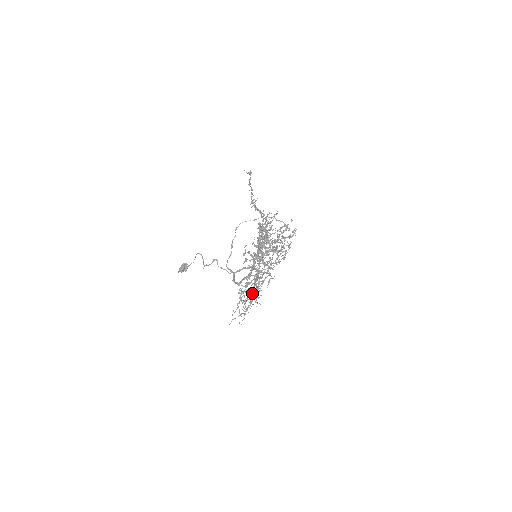
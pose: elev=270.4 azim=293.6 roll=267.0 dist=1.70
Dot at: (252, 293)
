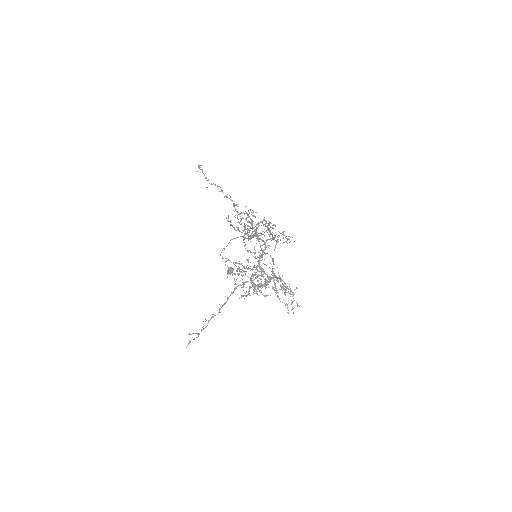
Dot at: occluded
